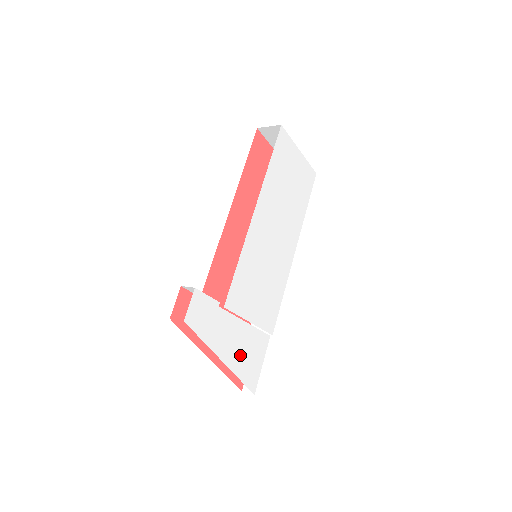
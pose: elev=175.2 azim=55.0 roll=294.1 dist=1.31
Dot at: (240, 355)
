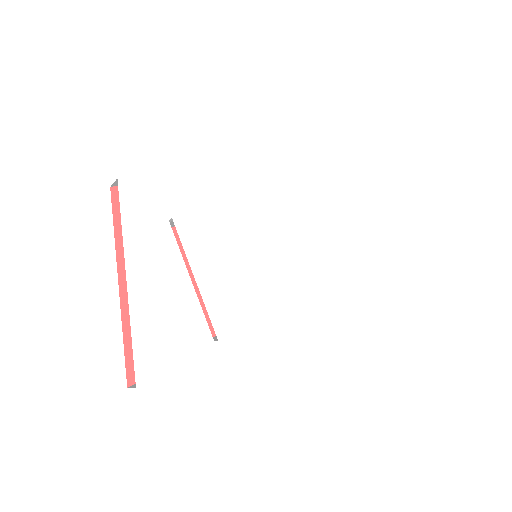
Dot at: (155, 305)
